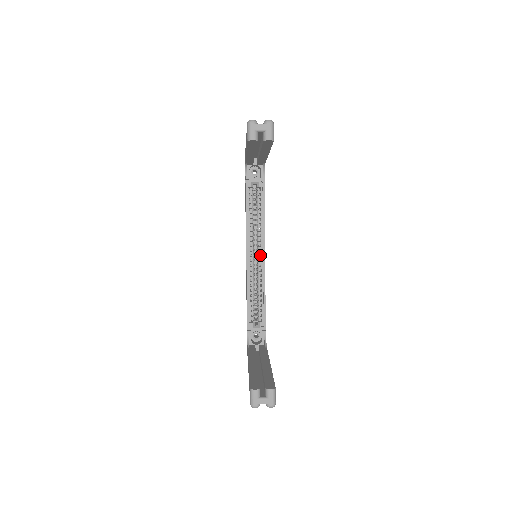
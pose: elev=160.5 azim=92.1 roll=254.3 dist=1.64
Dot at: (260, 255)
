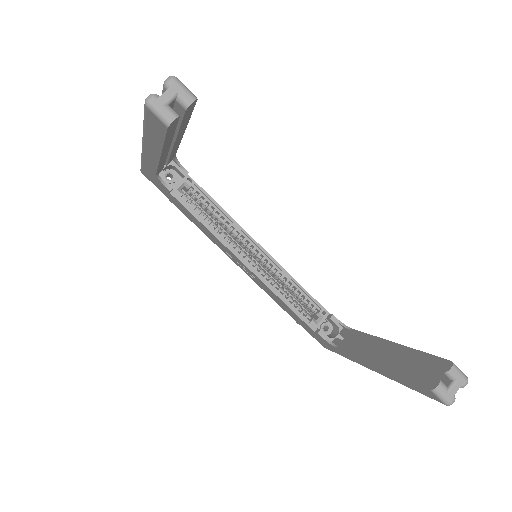
Dot at: occluded
